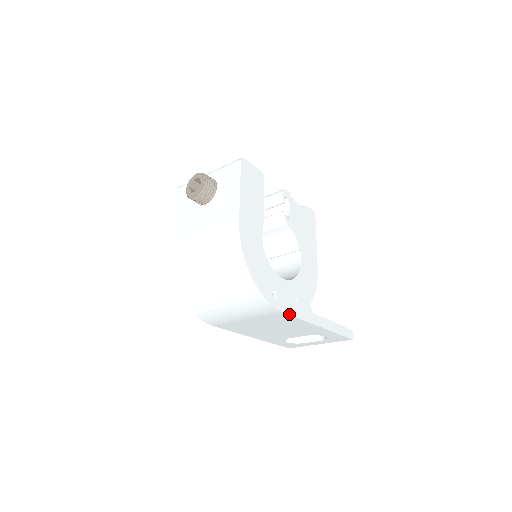
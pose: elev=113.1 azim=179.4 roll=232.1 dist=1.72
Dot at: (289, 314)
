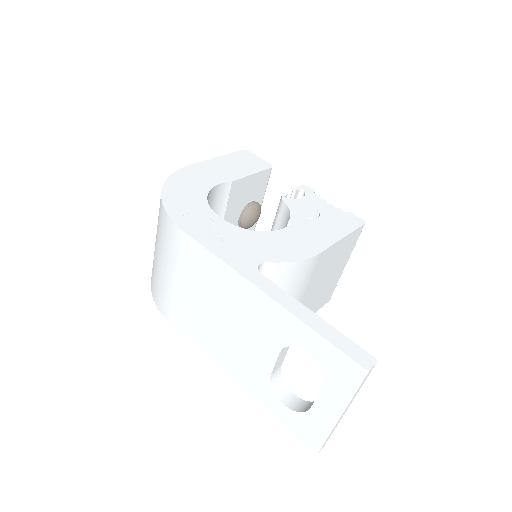
Dot at: (196, 240)
